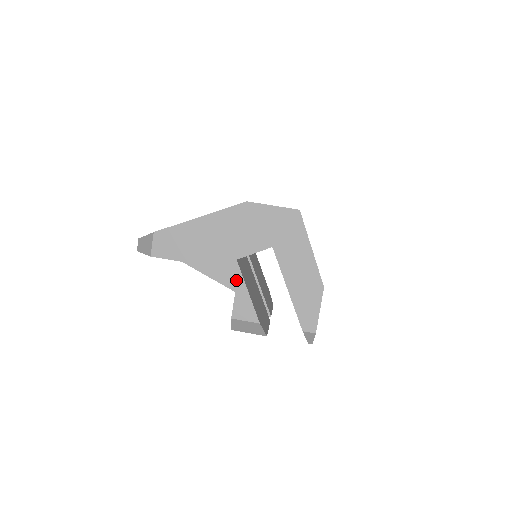
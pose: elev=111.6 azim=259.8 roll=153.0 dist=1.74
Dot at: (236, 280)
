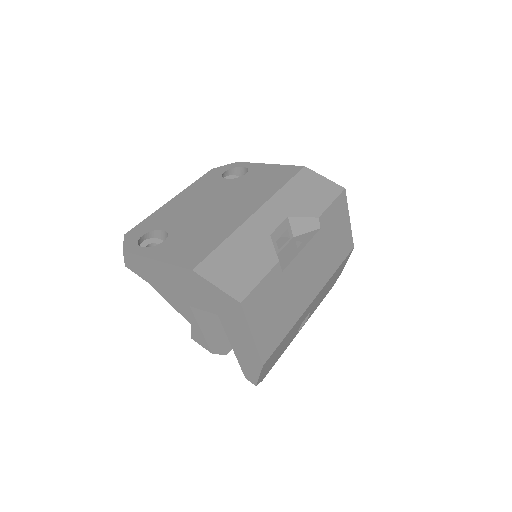
Dot at: (191, 318)
